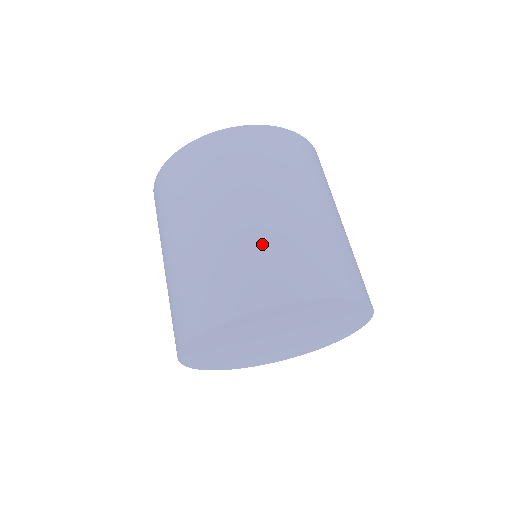
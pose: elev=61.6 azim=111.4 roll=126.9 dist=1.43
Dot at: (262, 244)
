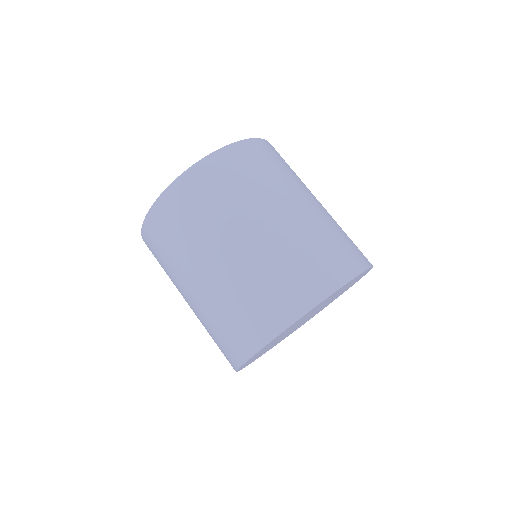
Dot at: (259, 275)
